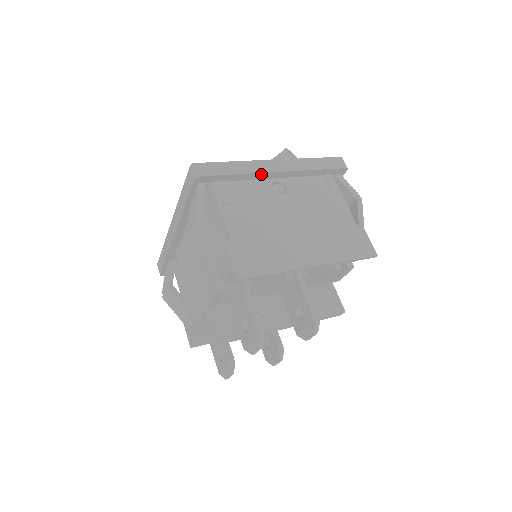
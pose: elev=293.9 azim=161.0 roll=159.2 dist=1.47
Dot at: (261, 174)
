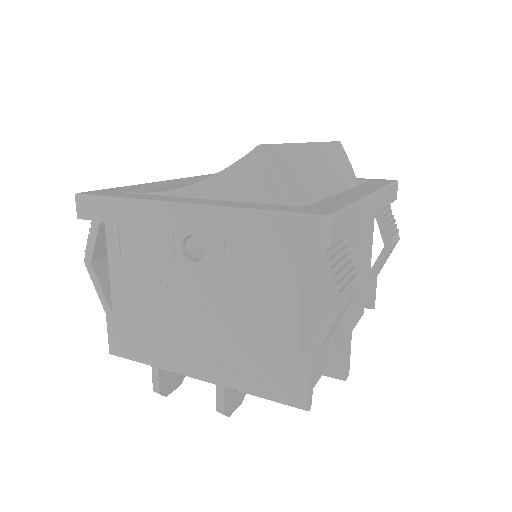
Dot at: (159, 227)
